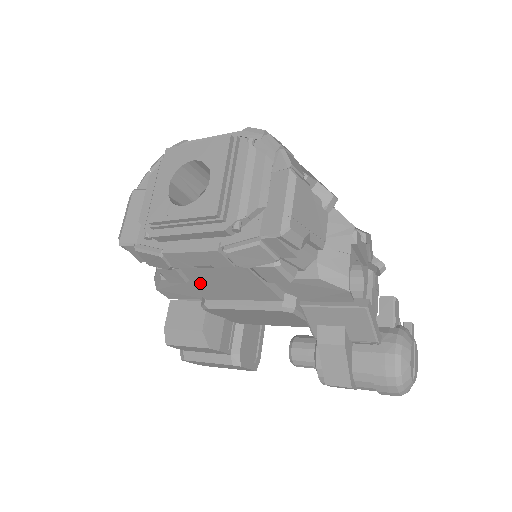
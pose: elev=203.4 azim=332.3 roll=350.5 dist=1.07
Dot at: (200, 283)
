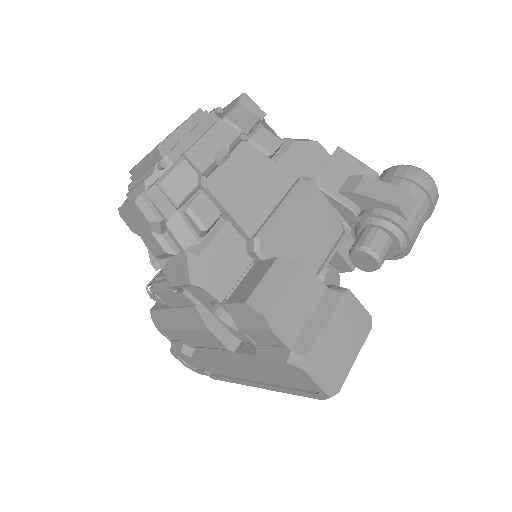
Dot at: (232, 204)
